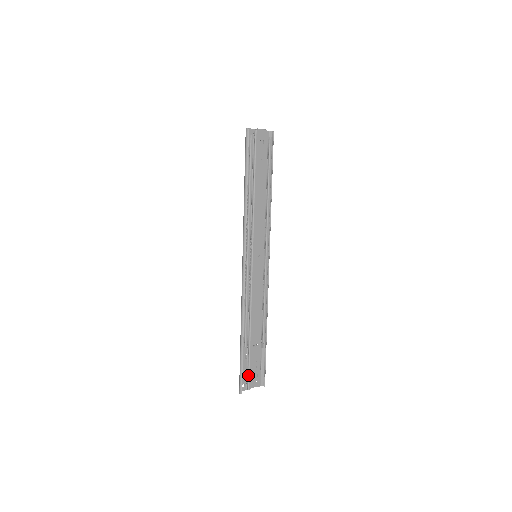
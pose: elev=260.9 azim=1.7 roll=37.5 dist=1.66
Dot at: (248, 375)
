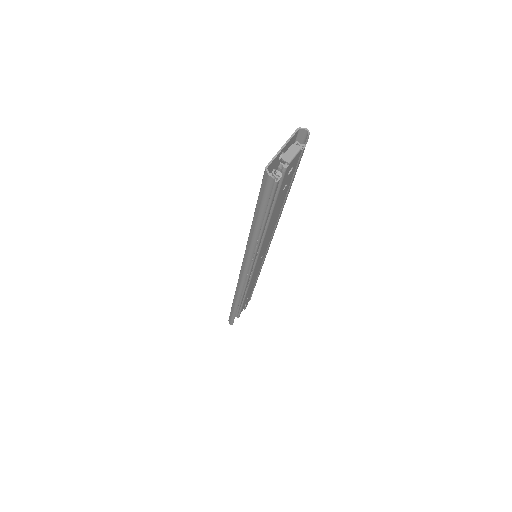
Dot at: (239, 314)
